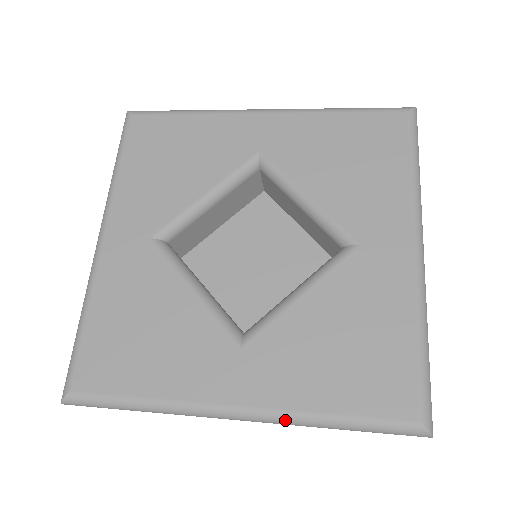
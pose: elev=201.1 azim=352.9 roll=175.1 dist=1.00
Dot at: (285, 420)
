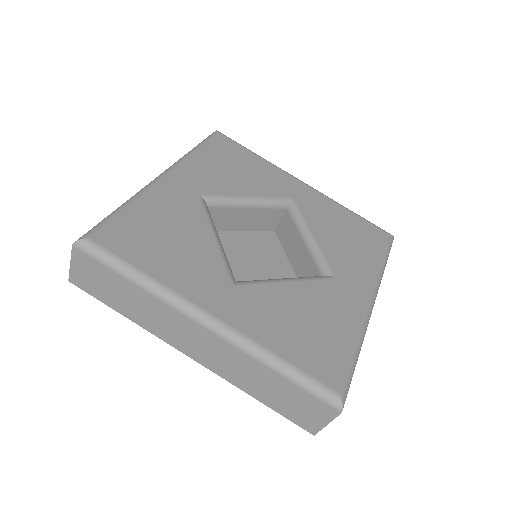
Dot at: (244, 344)
